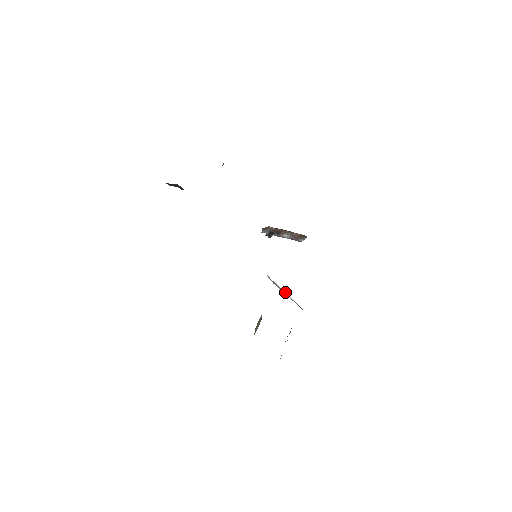
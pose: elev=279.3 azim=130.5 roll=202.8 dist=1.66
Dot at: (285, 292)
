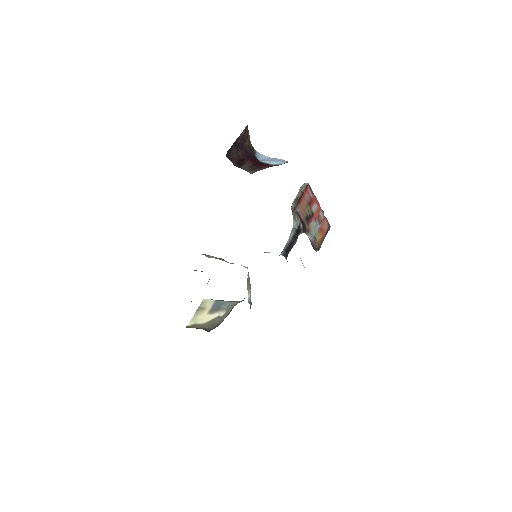
Dot at: (250, 289)
